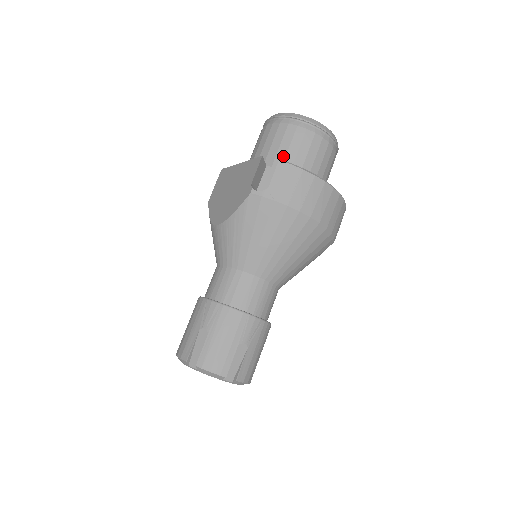
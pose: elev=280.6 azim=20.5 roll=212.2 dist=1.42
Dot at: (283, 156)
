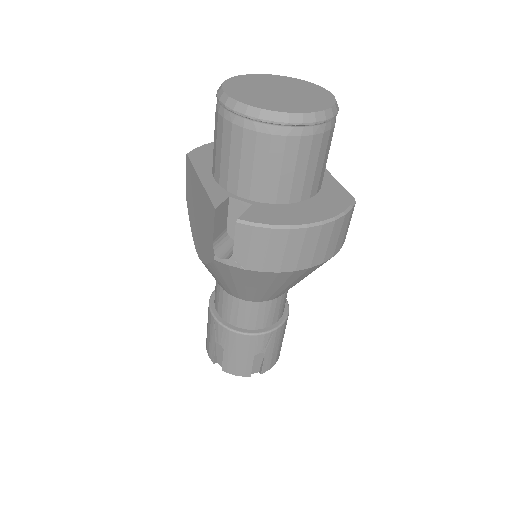
Dot at: (248, 180)
